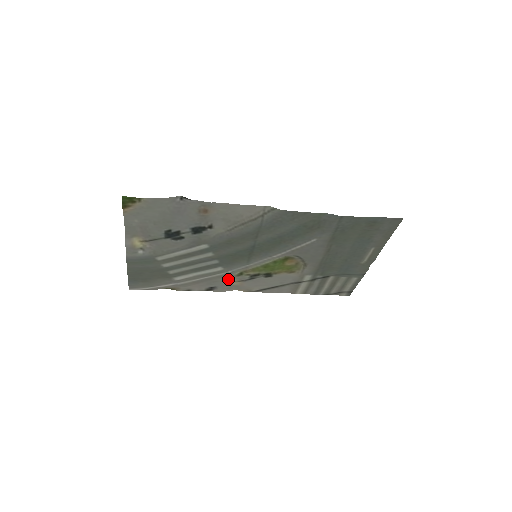
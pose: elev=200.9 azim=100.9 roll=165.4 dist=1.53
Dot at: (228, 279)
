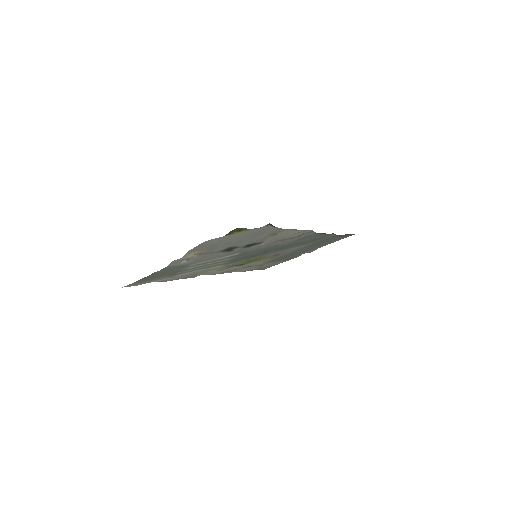
Dot at: occluded
